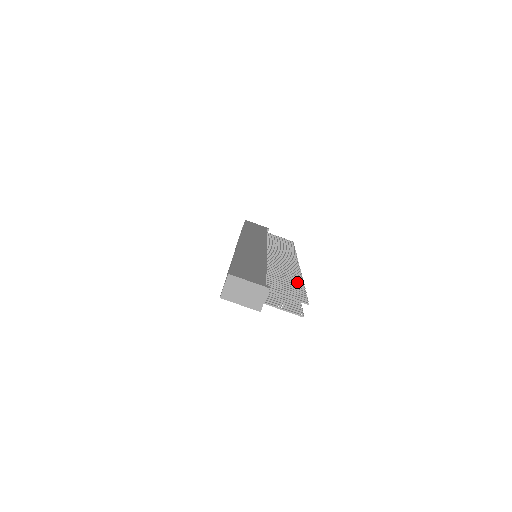
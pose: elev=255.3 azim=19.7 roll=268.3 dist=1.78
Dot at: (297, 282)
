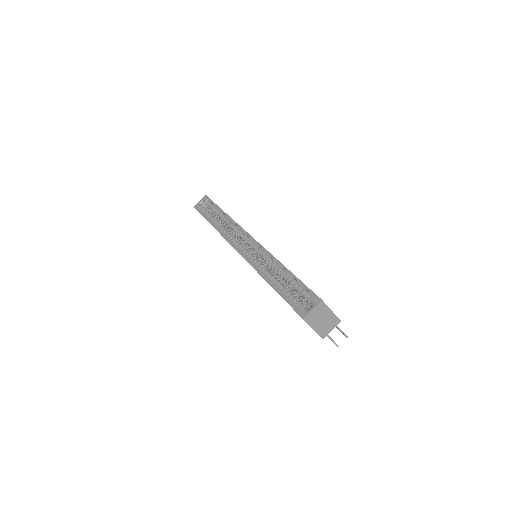
Dot at: occluded
